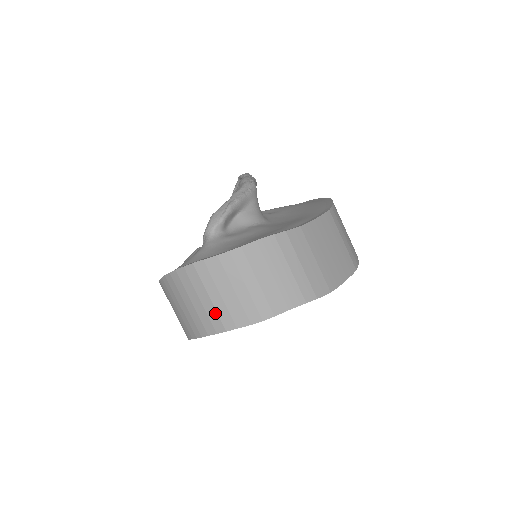
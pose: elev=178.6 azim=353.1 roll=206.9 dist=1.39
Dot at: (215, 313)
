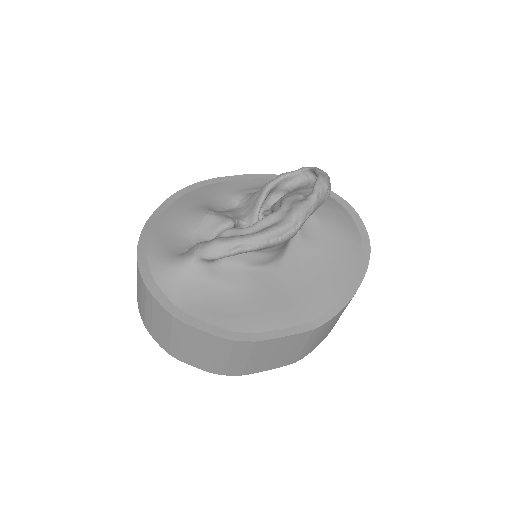
Dot at: (144, 315)
